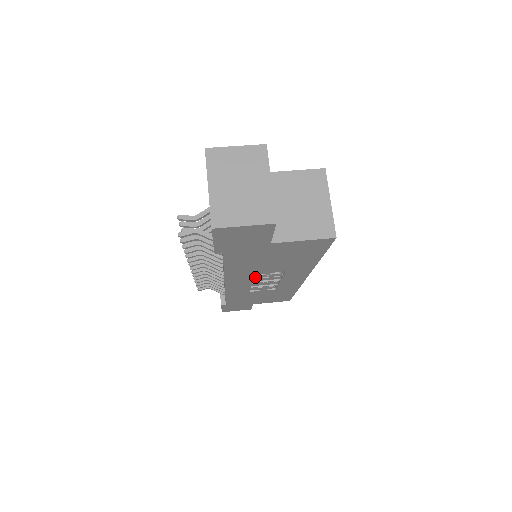
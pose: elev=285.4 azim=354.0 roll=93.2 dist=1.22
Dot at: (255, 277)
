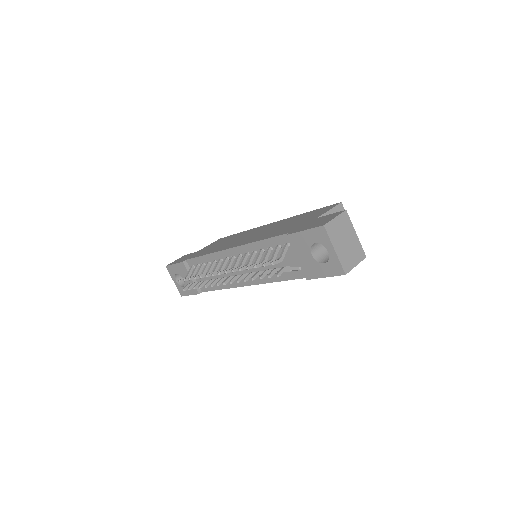
Dot at: occluded
